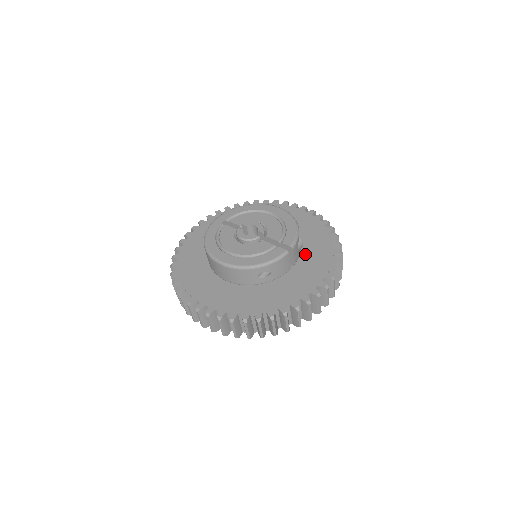
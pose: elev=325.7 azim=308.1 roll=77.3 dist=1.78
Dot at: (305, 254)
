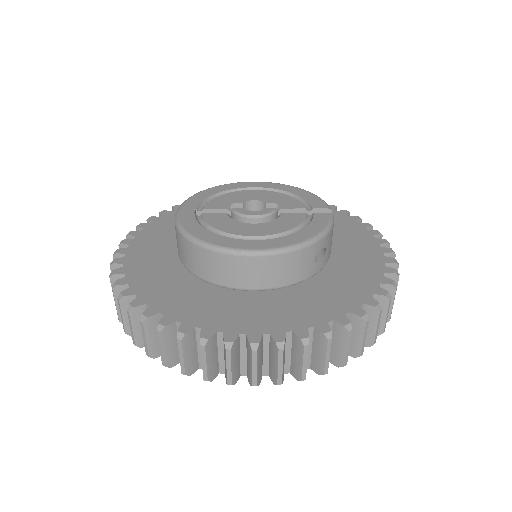
Dot at: occluded
